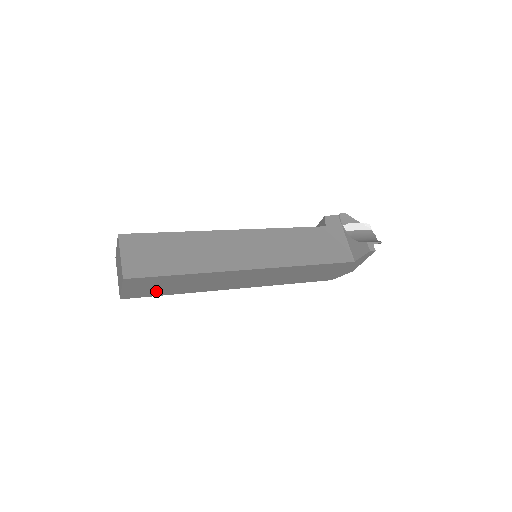
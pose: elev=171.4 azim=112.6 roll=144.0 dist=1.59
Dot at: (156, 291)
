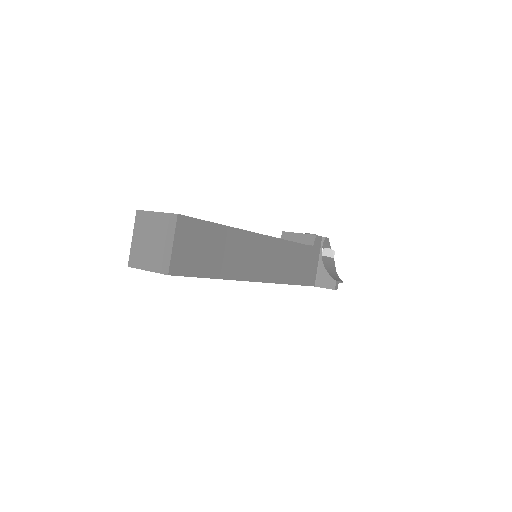
Dot at: occluded
